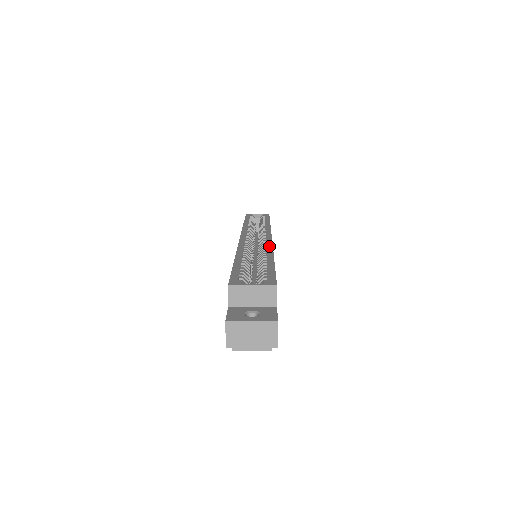
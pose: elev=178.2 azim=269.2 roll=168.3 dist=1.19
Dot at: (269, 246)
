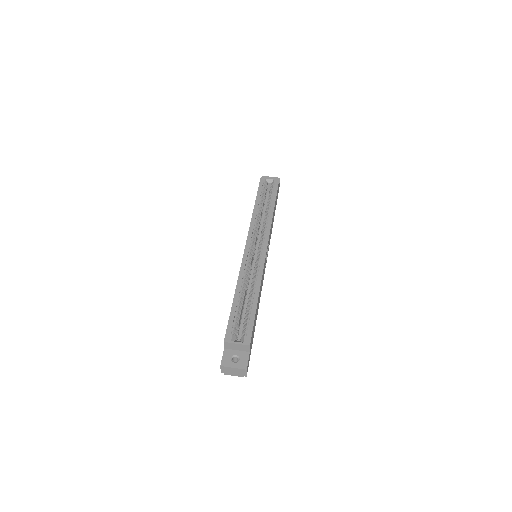
Dot at: (261, 271)
